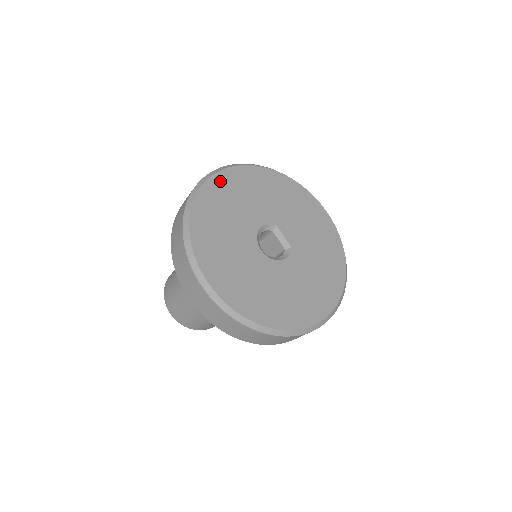
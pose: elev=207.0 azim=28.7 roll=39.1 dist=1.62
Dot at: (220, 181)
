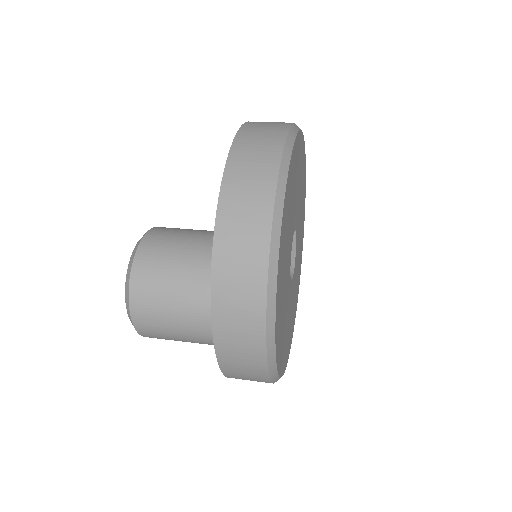
Dot at: (295, 153)
